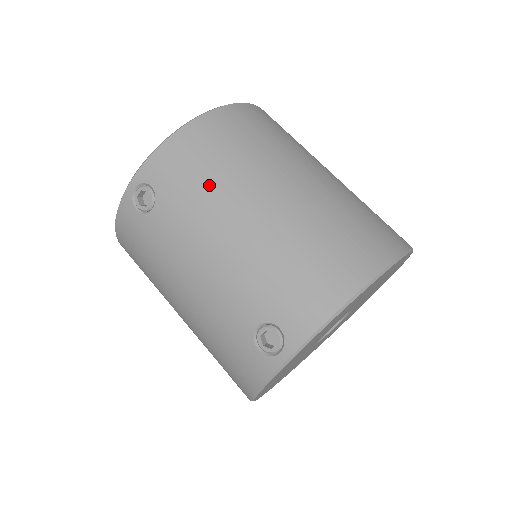
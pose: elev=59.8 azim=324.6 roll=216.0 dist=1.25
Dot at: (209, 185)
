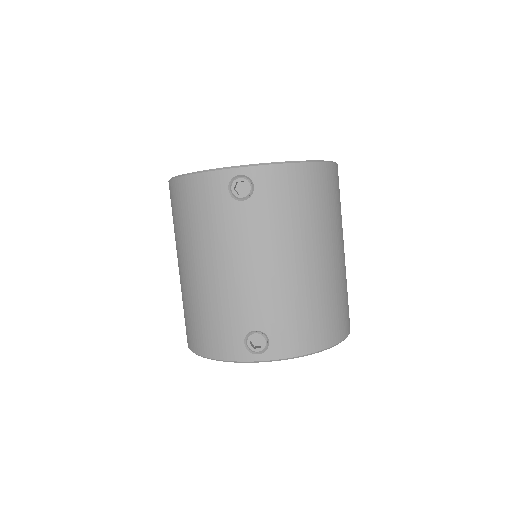
Dot at: (292, 221)
